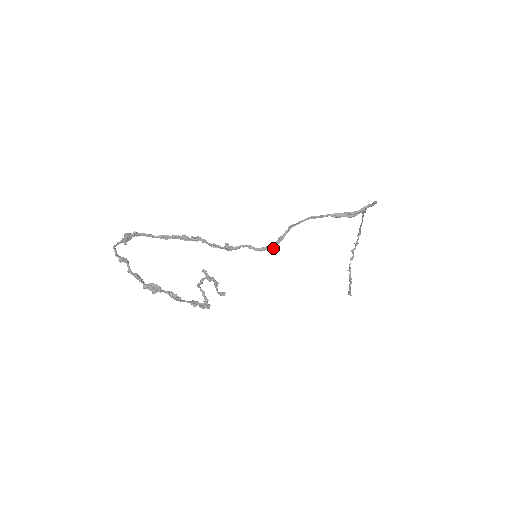
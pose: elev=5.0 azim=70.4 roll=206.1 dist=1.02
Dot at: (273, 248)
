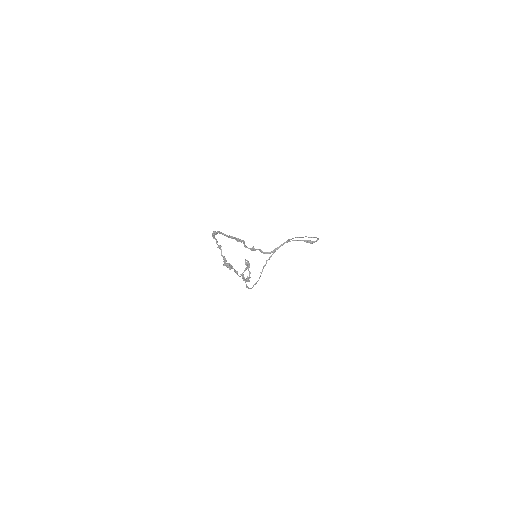
Dot at: occluded
